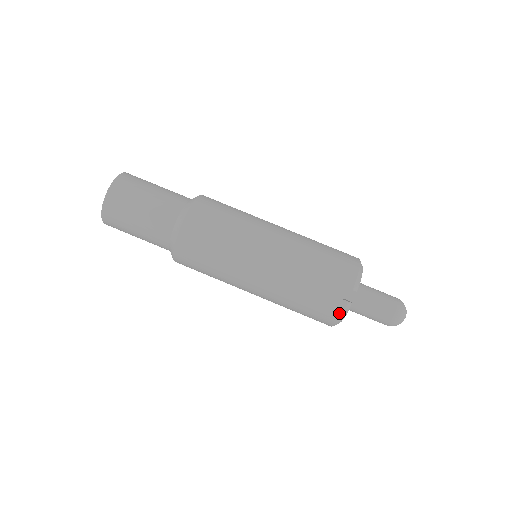
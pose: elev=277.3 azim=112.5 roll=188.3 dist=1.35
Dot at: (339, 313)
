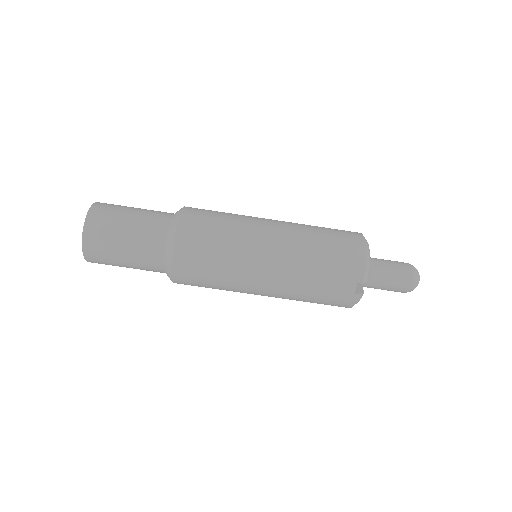
Dot at: (352, 304)
